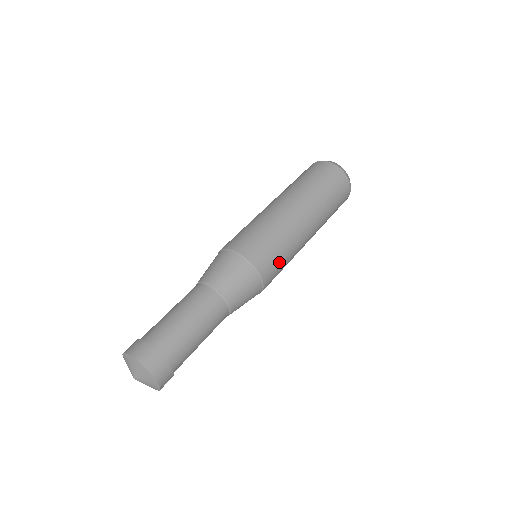
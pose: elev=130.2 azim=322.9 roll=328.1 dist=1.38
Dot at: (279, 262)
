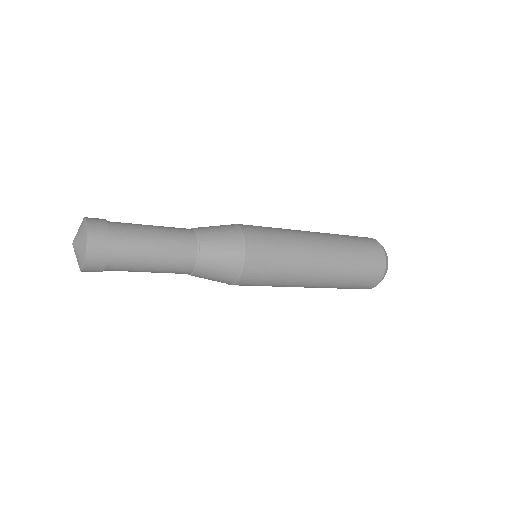
Dot at: (272, 256)
